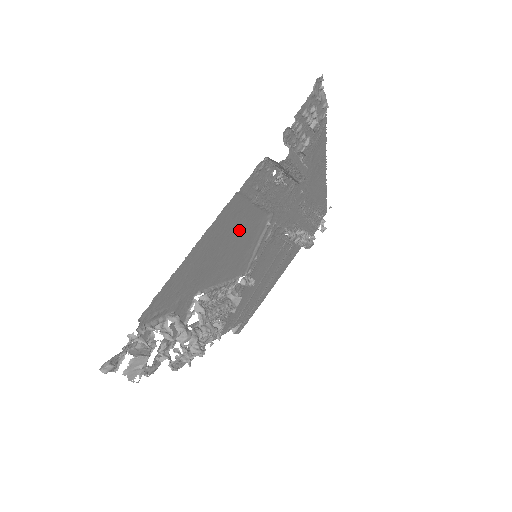
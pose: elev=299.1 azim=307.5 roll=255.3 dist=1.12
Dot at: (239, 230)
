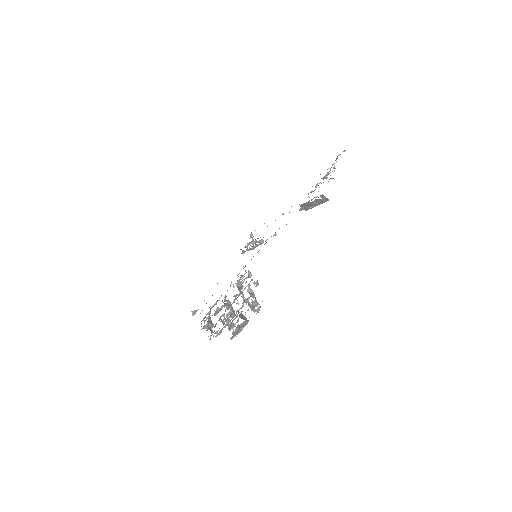
Dot at: occluded
